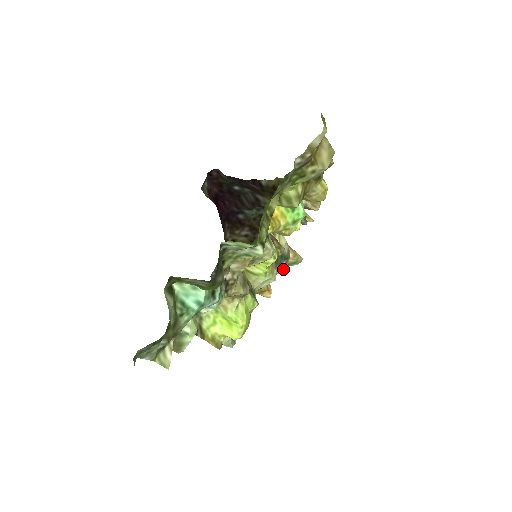
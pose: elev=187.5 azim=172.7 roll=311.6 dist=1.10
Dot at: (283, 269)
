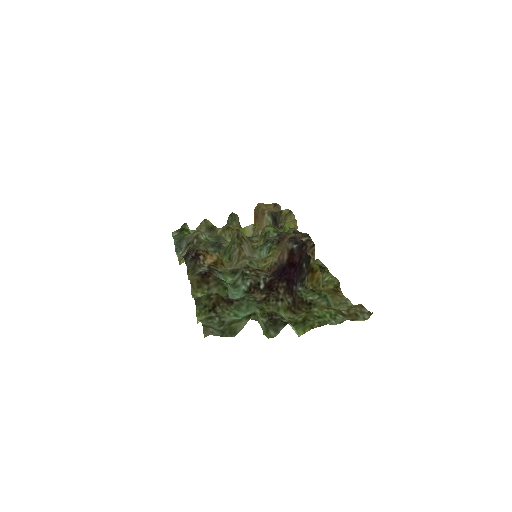
Dot at: occluded
